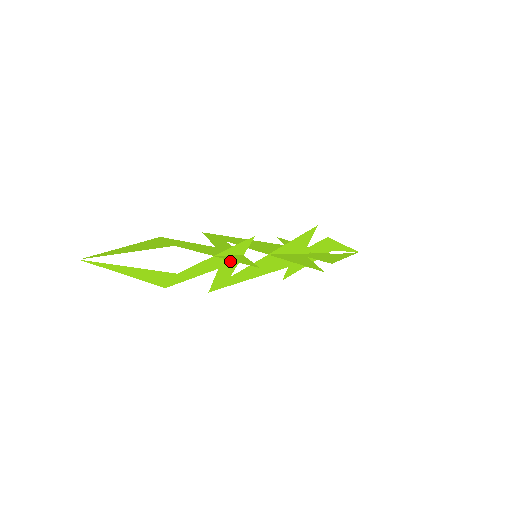
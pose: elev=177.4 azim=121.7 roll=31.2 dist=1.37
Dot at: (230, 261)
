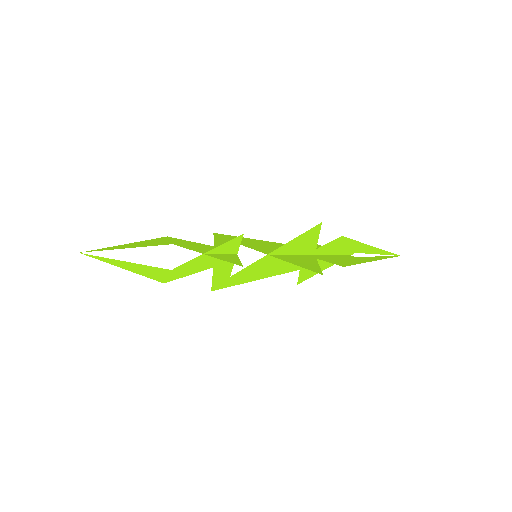
Dot at: occluded
